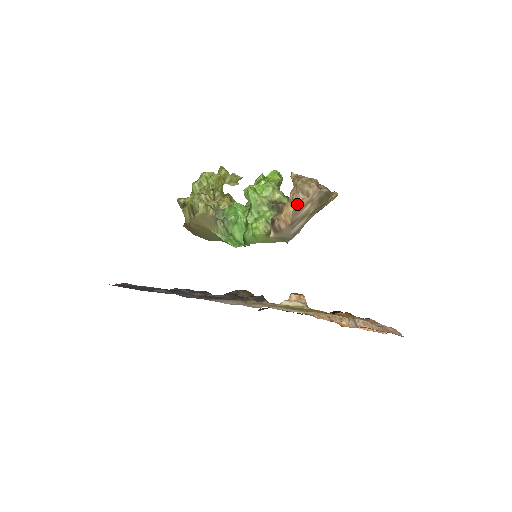
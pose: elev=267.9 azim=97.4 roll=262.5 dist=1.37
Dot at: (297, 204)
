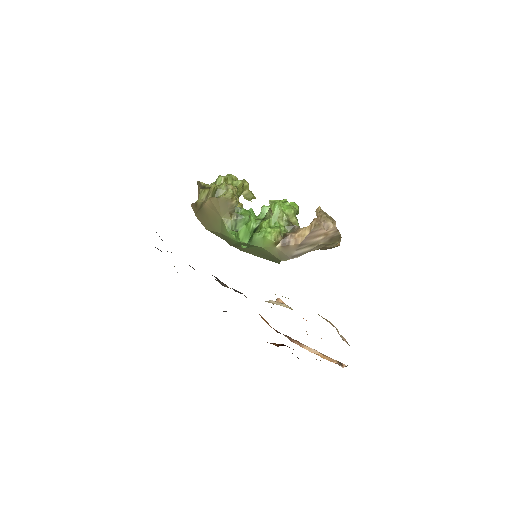
Dot at: (315, 230)
